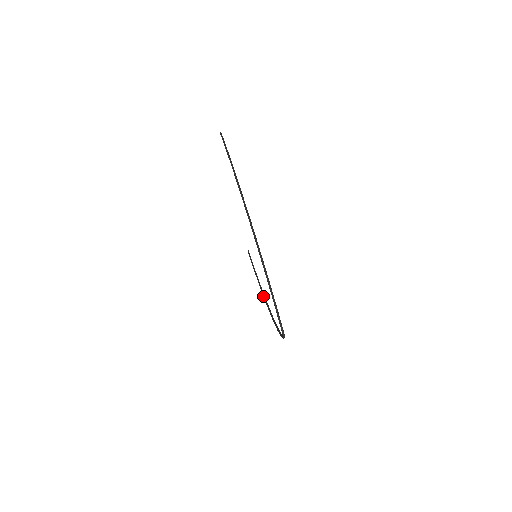
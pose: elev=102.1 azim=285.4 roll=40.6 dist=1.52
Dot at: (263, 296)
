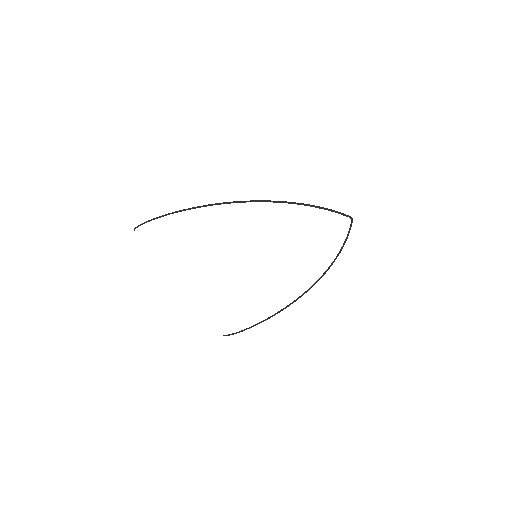
Dot at: (283, 309)
